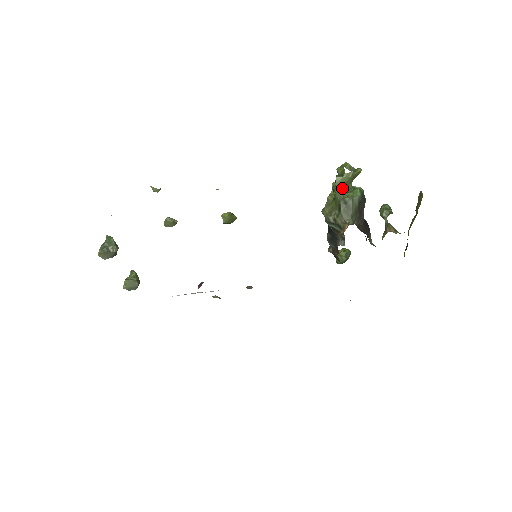
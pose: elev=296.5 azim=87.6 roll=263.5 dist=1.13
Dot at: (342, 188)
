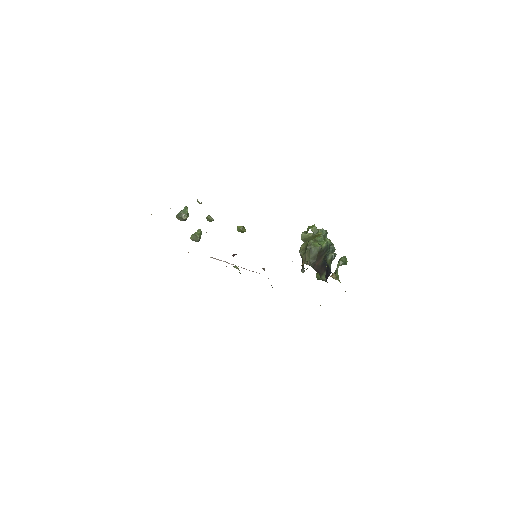
Dot at: (306, 240)
